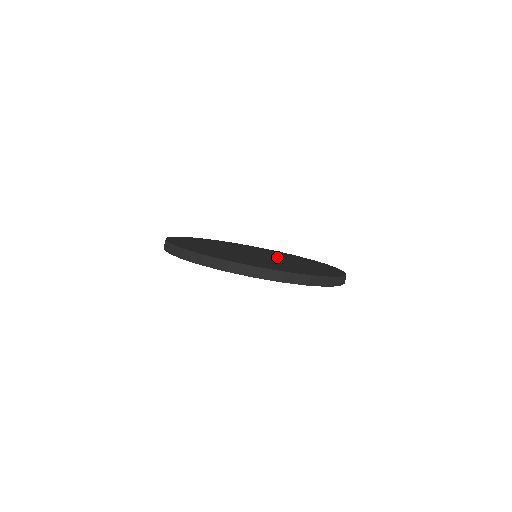
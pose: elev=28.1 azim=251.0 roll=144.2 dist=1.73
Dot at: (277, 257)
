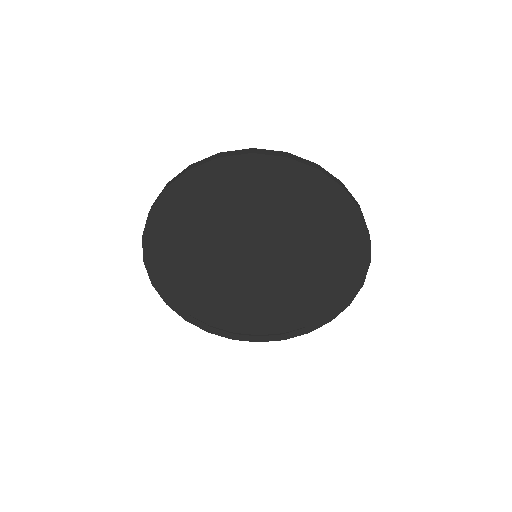
Dot at: (264, 279)
